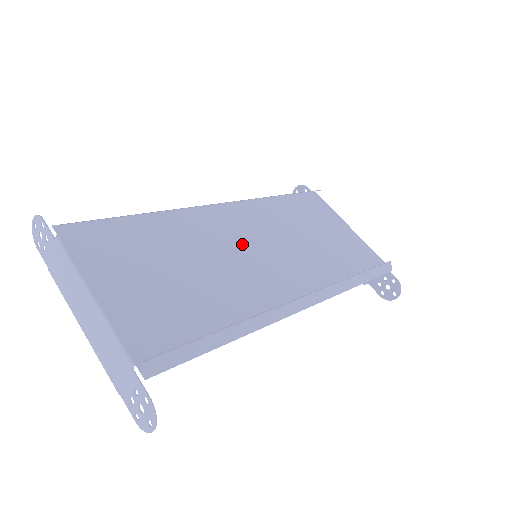
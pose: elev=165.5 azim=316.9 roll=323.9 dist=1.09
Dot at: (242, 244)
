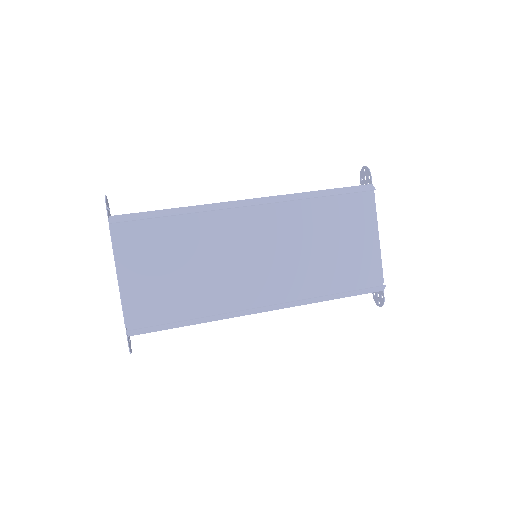
Dot at: (247, 246)
